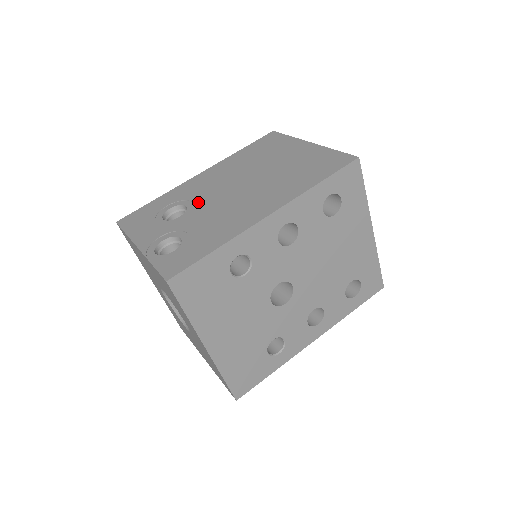
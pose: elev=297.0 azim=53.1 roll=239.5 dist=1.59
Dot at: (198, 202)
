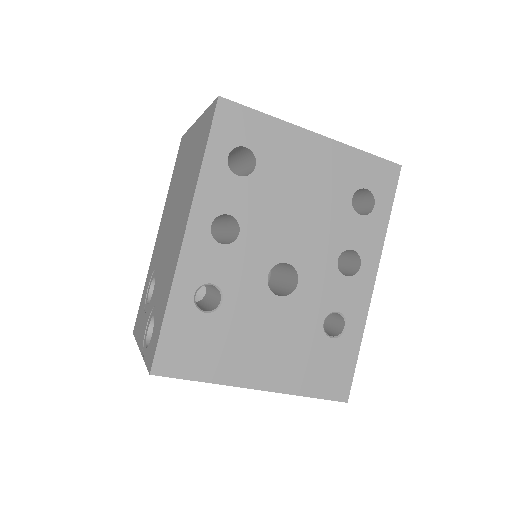
Dot at: (157, 266)
